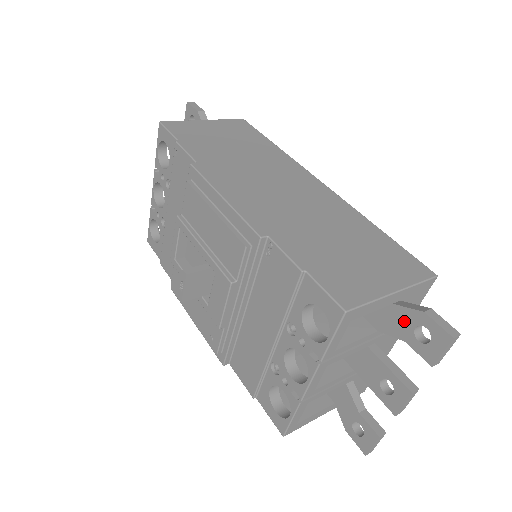
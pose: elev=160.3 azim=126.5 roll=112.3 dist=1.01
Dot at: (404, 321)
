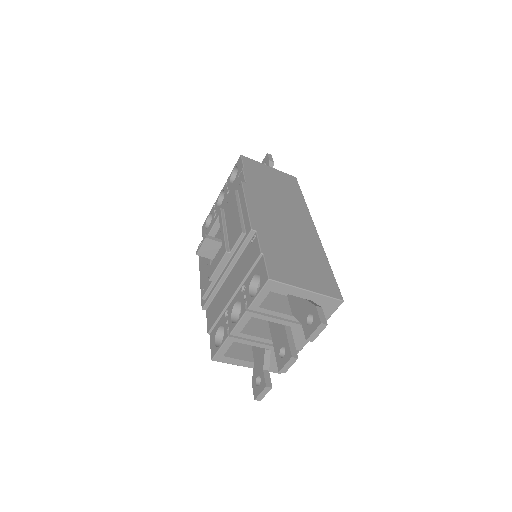
Dot at: (306, 310)
